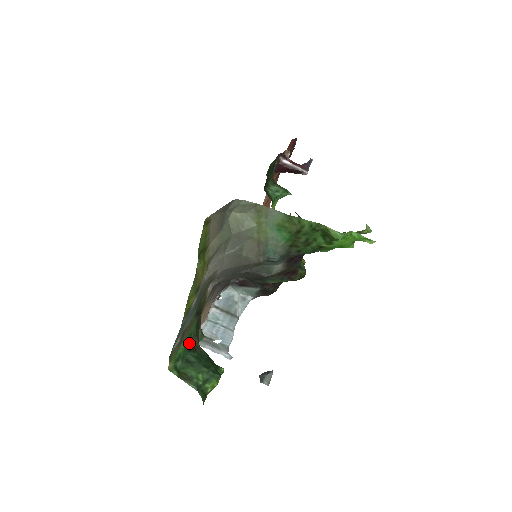
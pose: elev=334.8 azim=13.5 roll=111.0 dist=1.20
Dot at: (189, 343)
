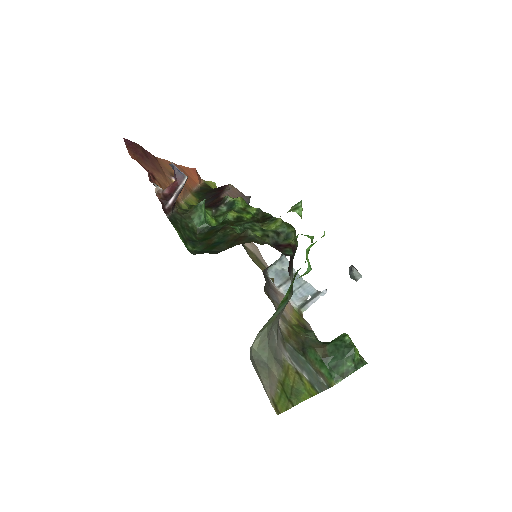
Dot at: (320, 360)
